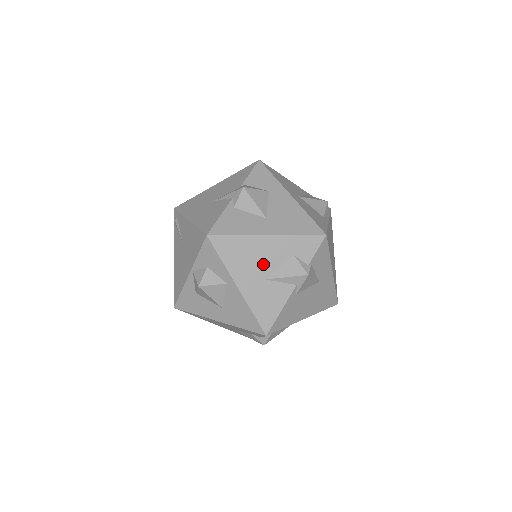
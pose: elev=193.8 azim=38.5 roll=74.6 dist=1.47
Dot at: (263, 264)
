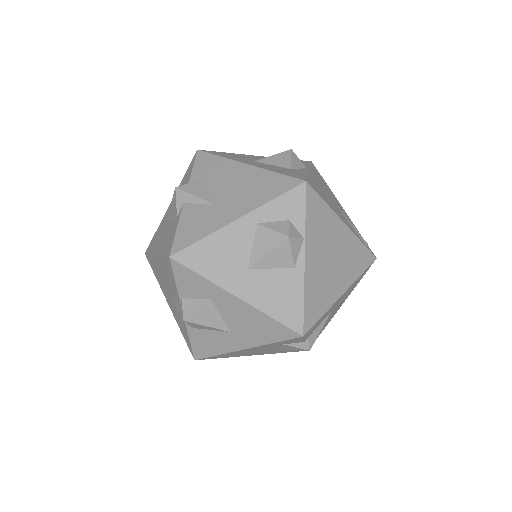
Dot at: (261, 351)
